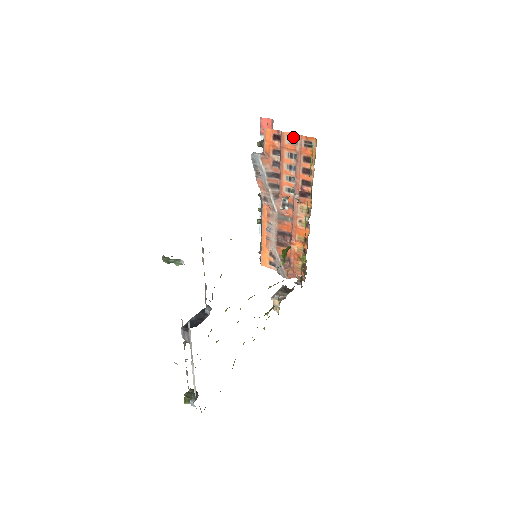
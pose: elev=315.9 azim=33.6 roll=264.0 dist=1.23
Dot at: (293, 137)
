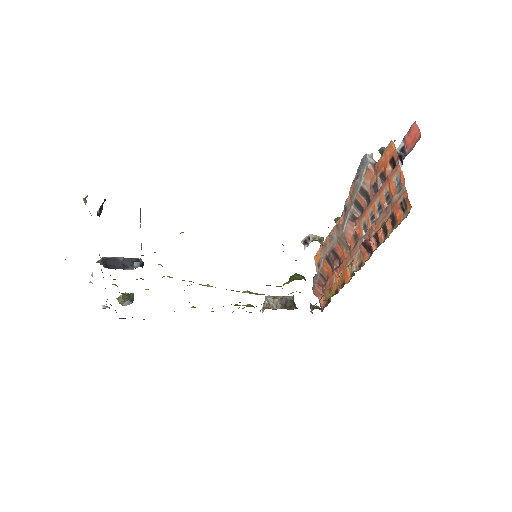
Dot at: (401, 181)
